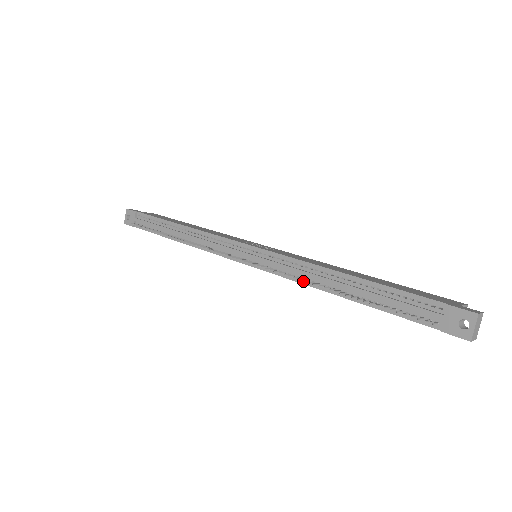
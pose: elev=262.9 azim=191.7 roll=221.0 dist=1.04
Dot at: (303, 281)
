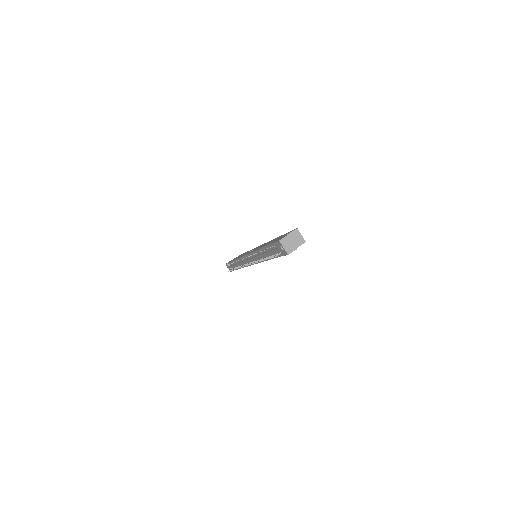
Dot at: (261, 261)
